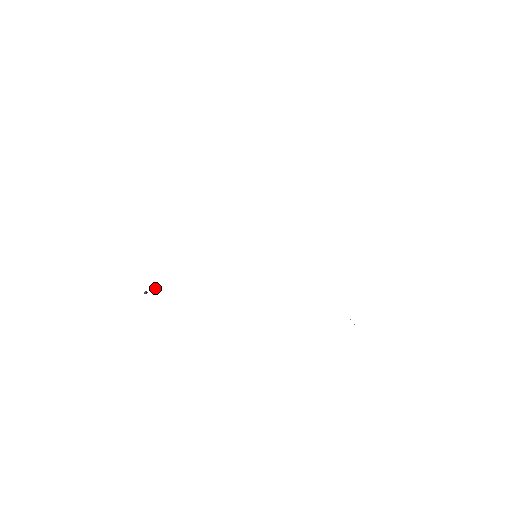
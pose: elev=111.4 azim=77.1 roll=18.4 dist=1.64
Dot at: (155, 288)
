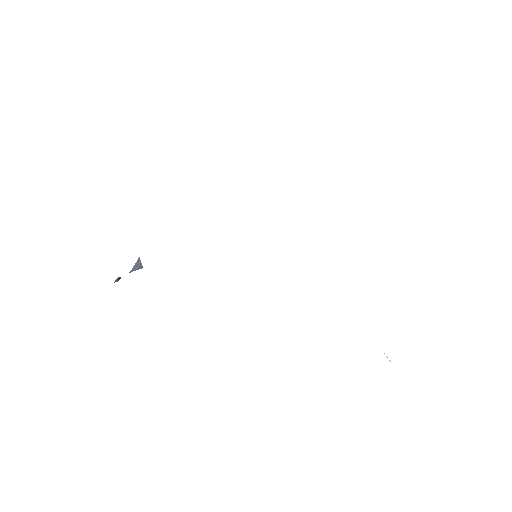
Dot at: (135, 264)
